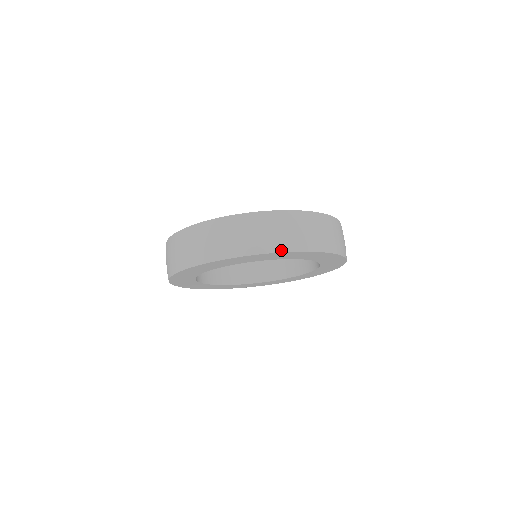
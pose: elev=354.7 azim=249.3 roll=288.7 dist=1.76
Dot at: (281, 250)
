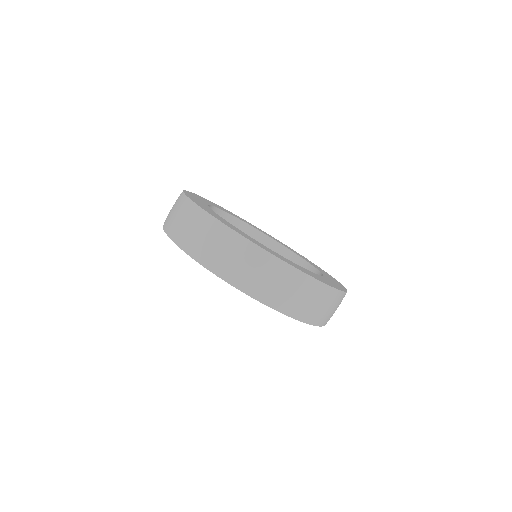
Dot at: (314, 323)
